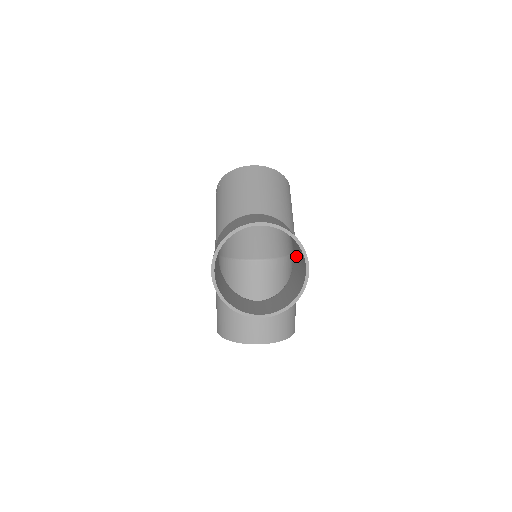
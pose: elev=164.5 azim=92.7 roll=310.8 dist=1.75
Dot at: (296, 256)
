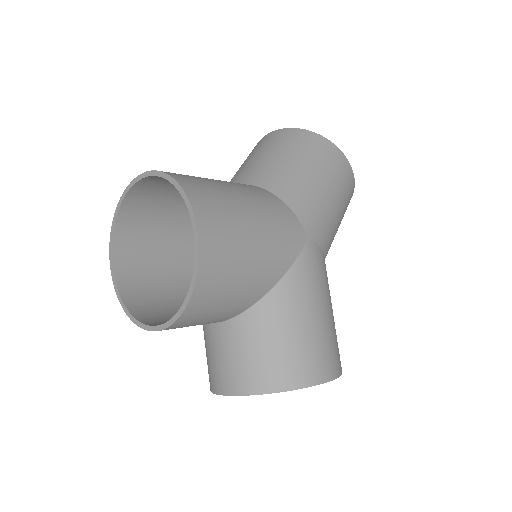
Dot at: occluded
